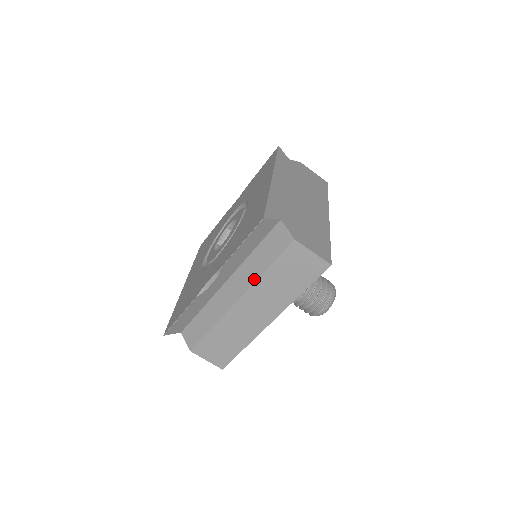
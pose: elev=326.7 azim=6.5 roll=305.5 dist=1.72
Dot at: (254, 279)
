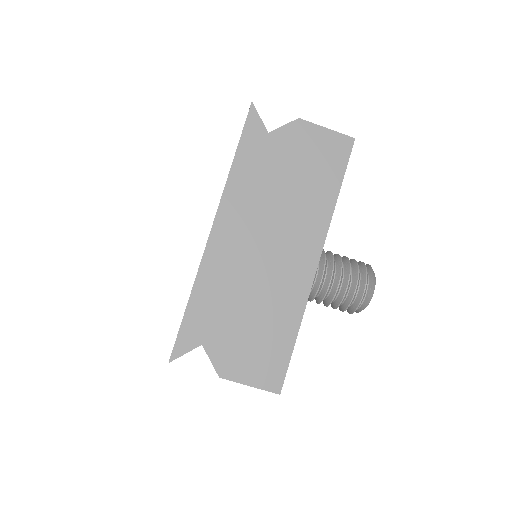
Dot at: occluded
